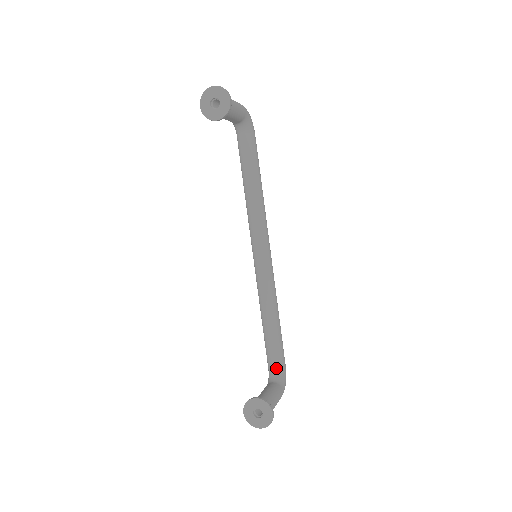
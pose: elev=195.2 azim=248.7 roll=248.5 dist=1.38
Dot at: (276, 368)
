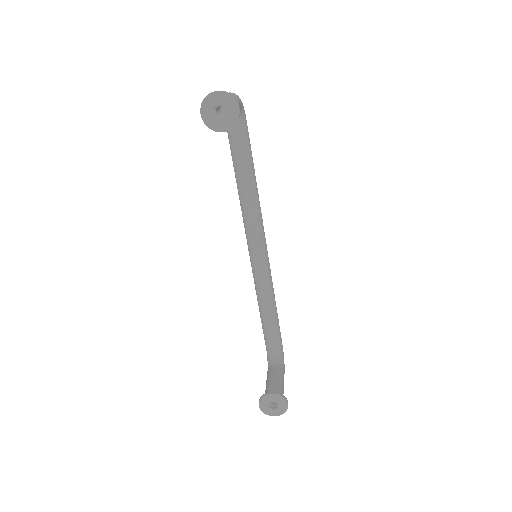
Dot at: (276, 351)
